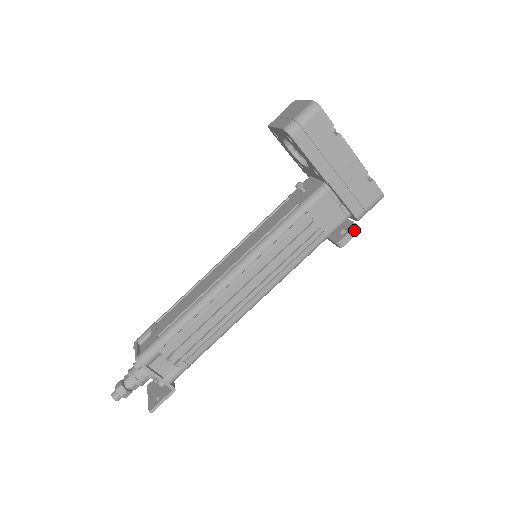
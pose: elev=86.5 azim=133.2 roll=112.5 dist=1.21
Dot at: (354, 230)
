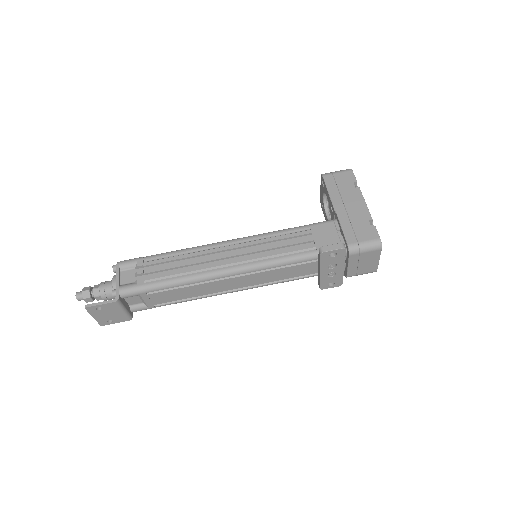
Dot at: (339, 245)
